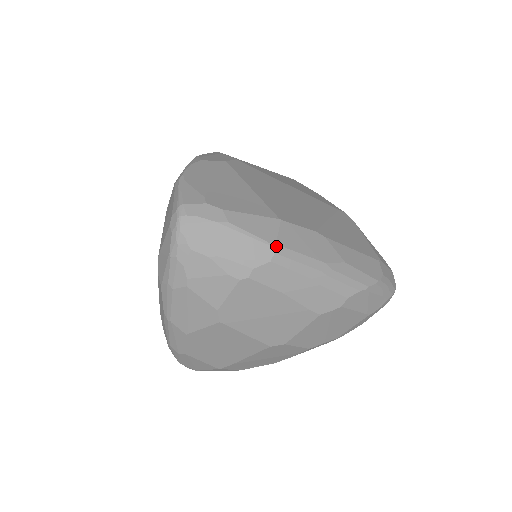
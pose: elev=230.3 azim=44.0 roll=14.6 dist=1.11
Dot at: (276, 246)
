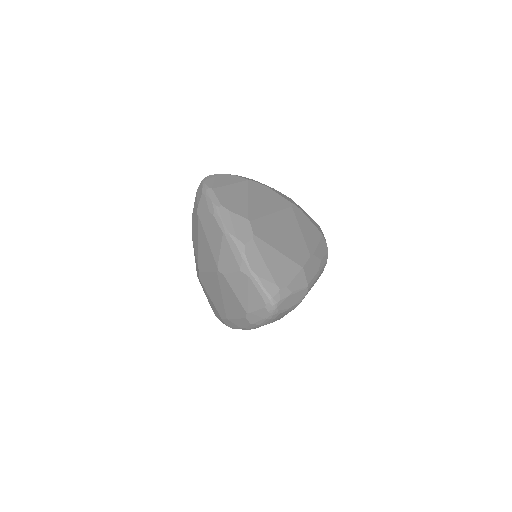
Dot at: (308, 286)
